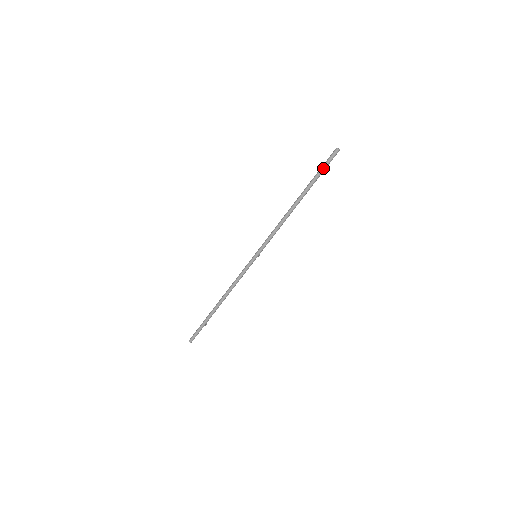
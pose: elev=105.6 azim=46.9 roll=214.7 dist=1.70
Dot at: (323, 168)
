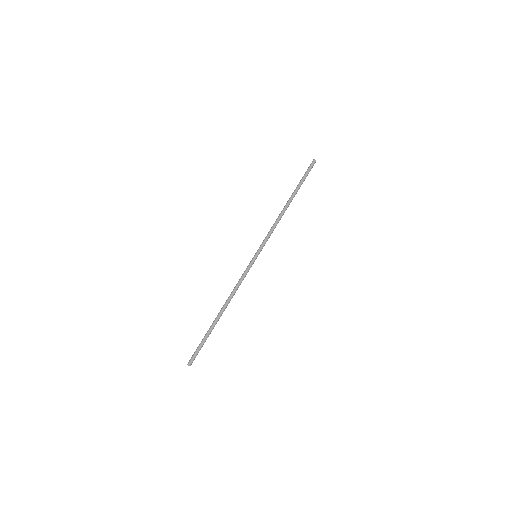
Dot at: (306, 174)
